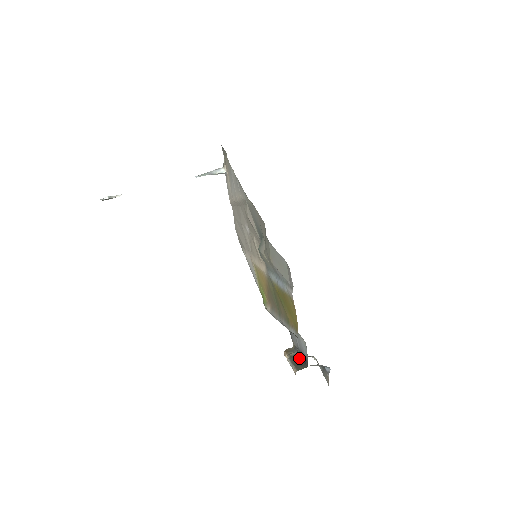
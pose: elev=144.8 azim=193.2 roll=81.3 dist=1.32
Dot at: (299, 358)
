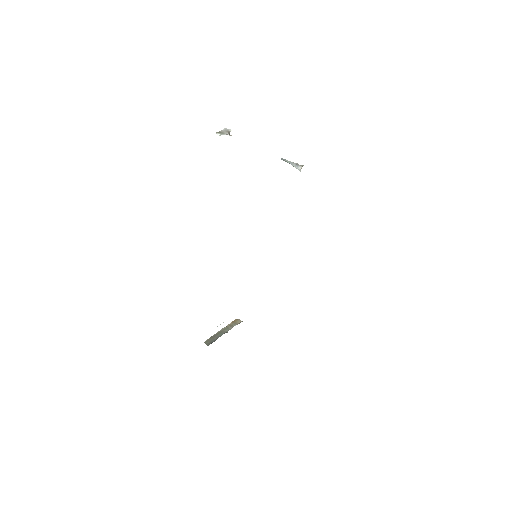
Dot at: occluded
